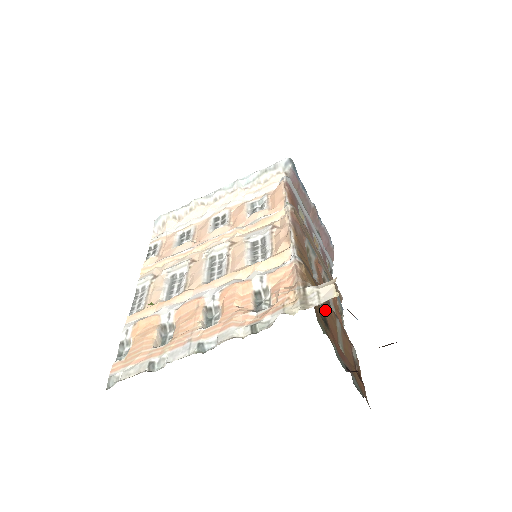
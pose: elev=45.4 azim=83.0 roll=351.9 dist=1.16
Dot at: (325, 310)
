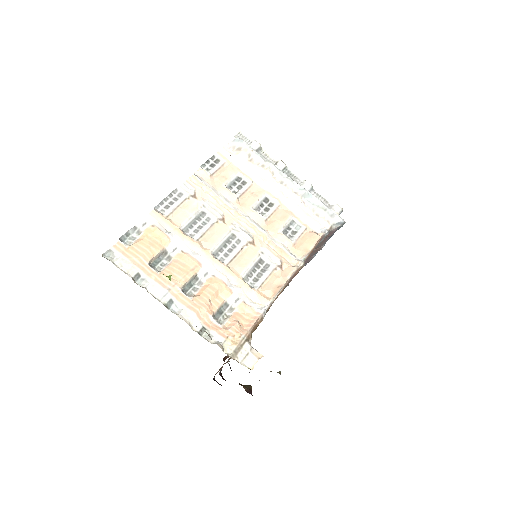
Dot at: occluded
